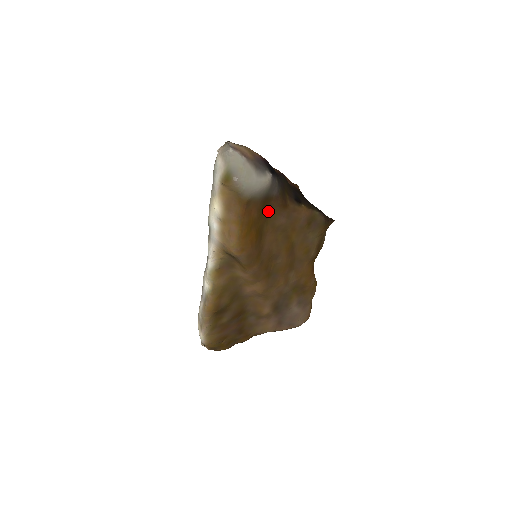
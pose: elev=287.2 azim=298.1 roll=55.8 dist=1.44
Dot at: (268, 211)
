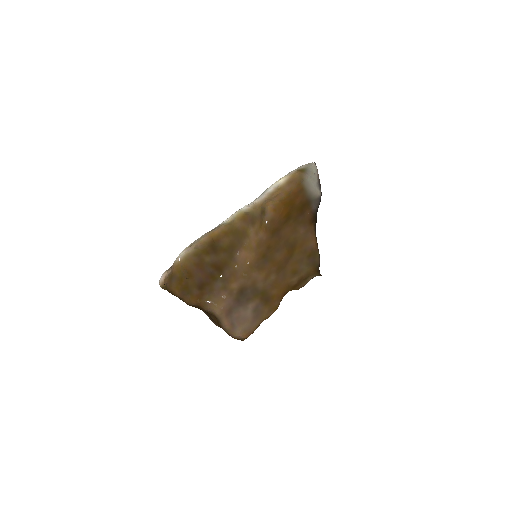
Dot at: (301, 214)
